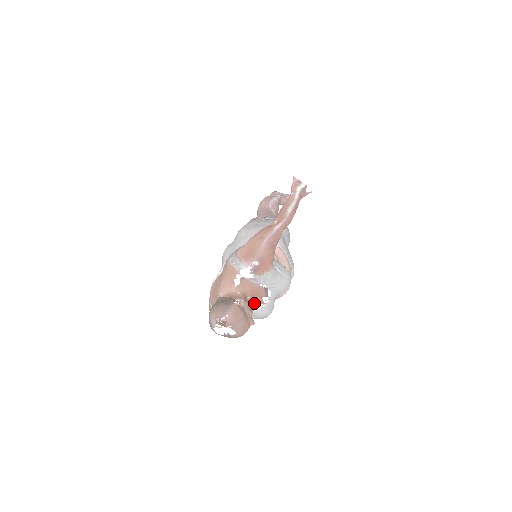
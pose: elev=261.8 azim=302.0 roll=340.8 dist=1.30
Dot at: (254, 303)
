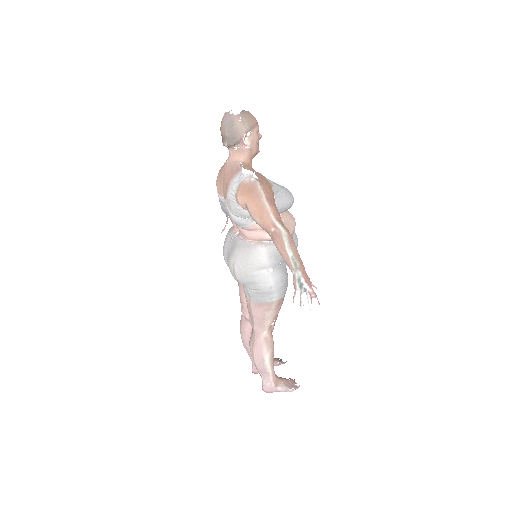
Dot at: occluded
